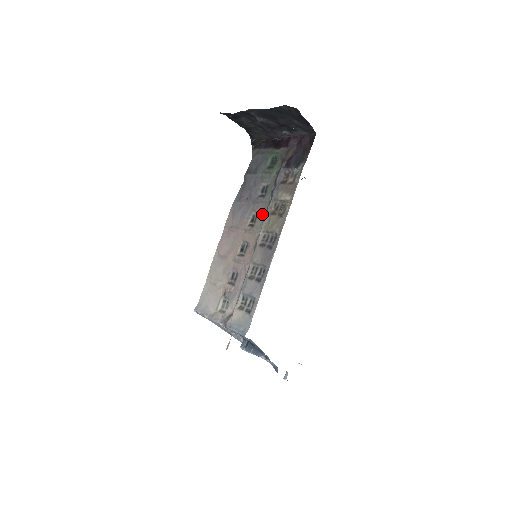
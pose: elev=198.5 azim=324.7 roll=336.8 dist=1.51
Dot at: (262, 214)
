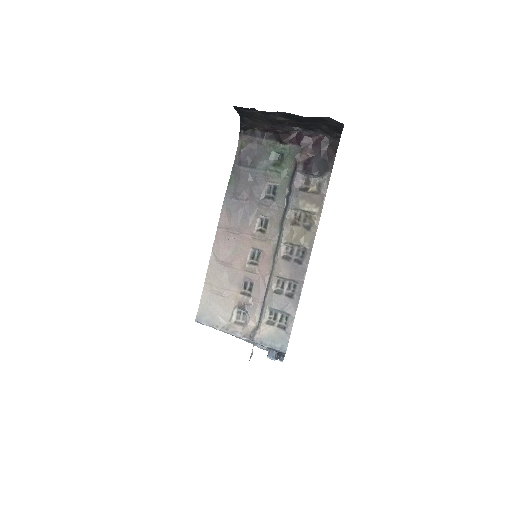
Dot at: (276, 221)
